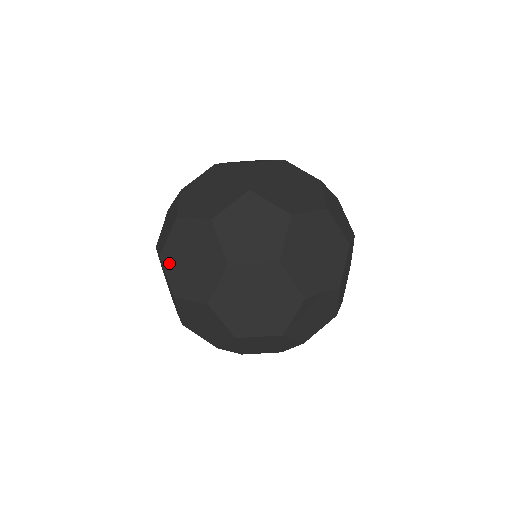
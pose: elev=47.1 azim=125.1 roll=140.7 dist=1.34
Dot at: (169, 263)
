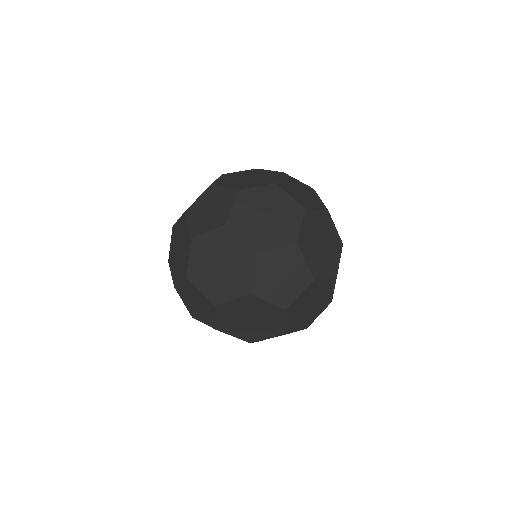
Dot at: (171, 263)
